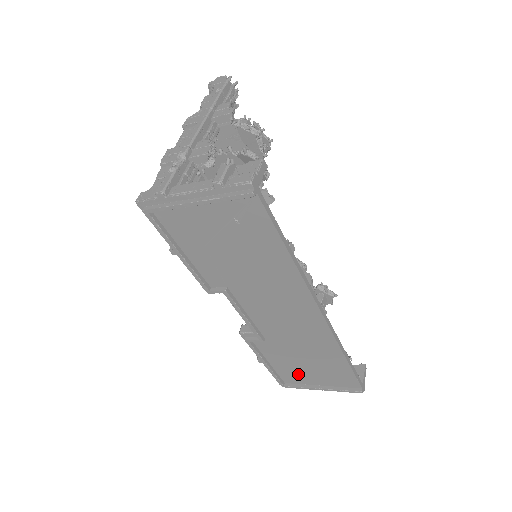
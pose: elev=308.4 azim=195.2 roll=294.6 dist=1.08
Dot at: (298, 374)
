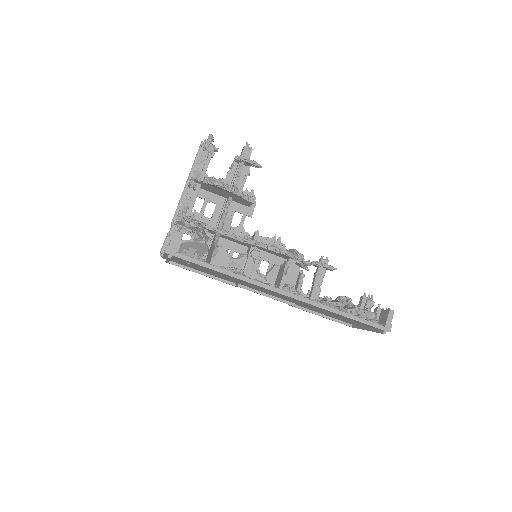
Dot at: occluded
